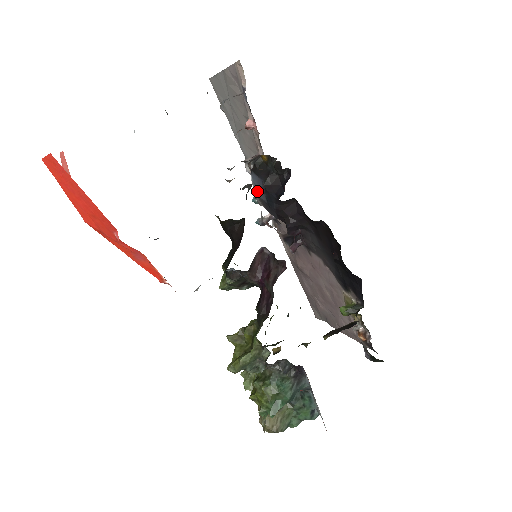
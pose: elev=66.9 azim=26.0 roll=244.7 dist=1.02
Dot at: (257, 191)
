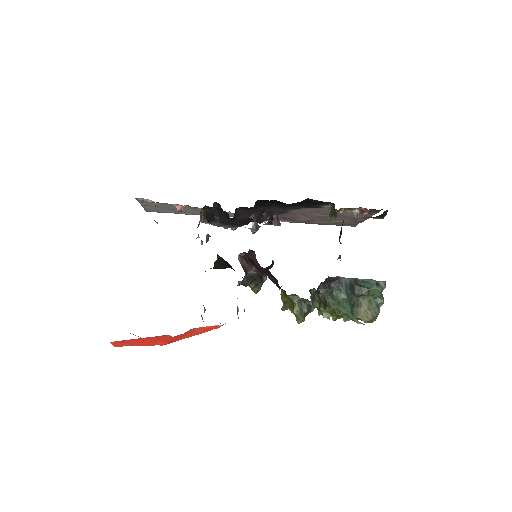
Dot at: occluded
